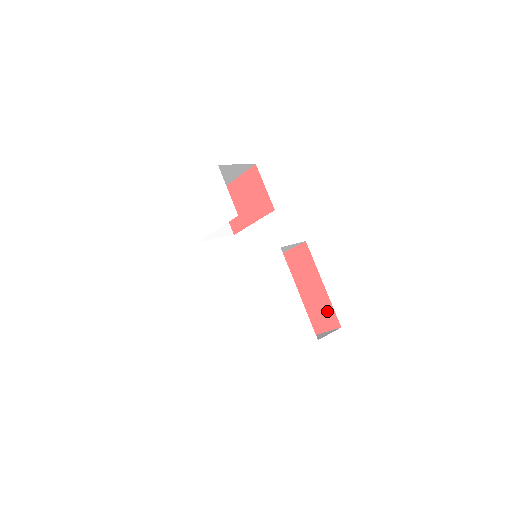
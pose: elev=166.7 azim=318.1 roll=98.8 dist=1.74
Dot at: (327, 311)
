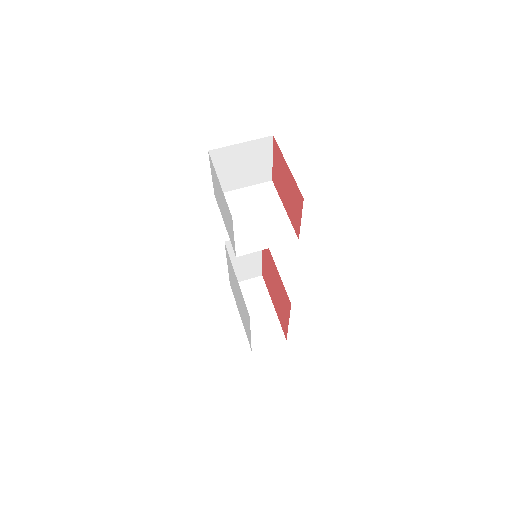
Dot at: (285, 327)
